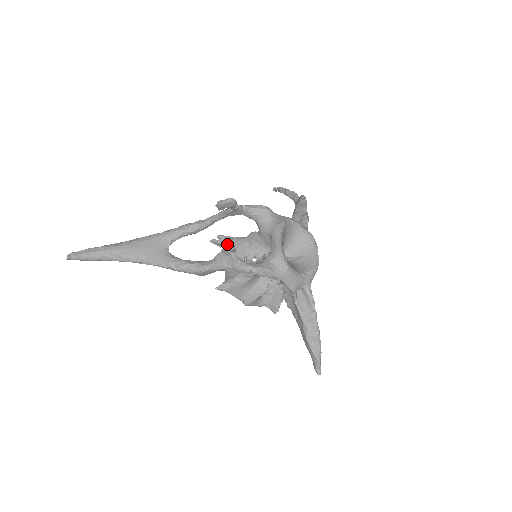
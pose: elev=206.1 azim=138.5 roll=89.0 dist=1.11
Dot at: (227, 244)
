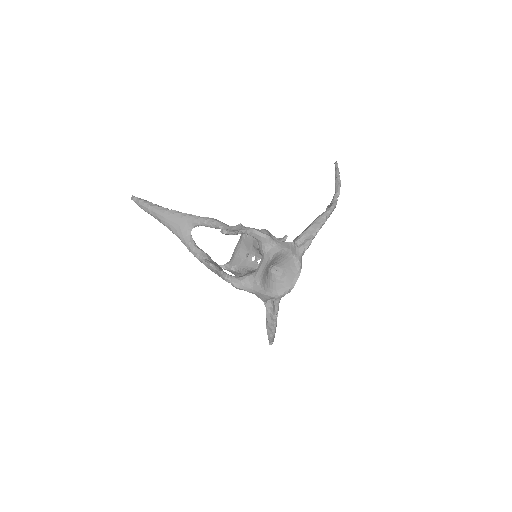
Dot at: occluded
